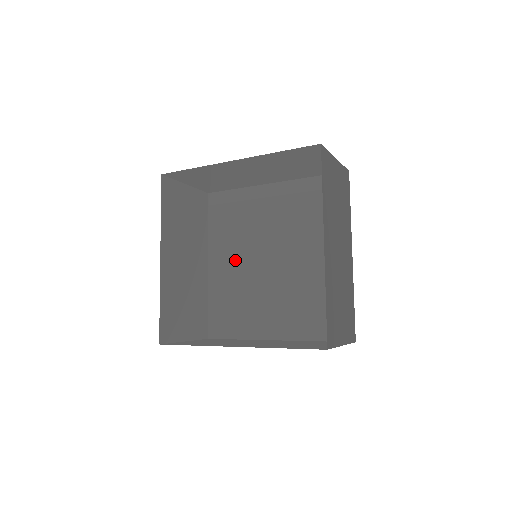
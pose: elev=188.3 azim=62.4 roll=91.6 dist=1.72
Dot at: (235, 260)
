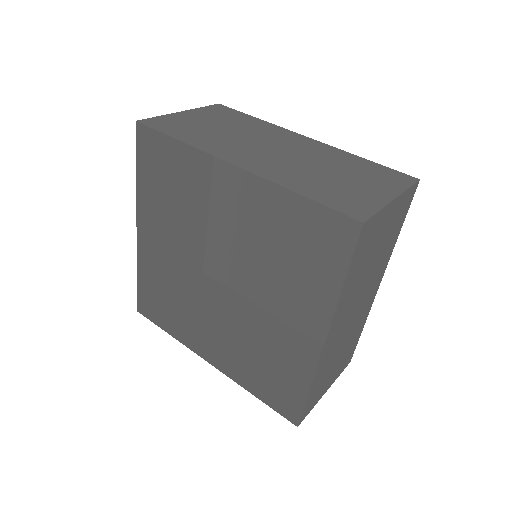
Dot at: (228, 284)
